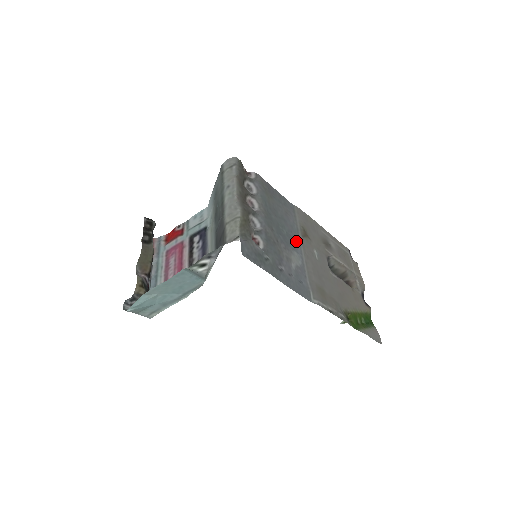
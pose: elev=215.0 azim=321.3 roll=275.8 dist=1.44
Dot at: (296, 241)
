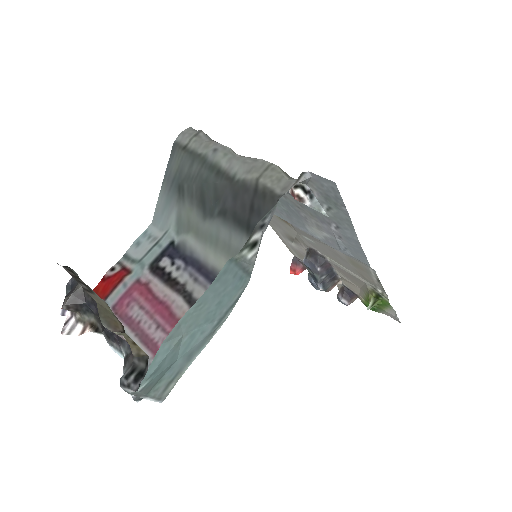
Dot at: (292, 222)
